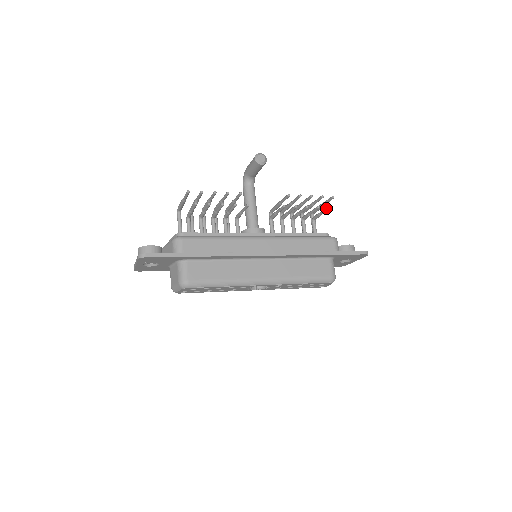
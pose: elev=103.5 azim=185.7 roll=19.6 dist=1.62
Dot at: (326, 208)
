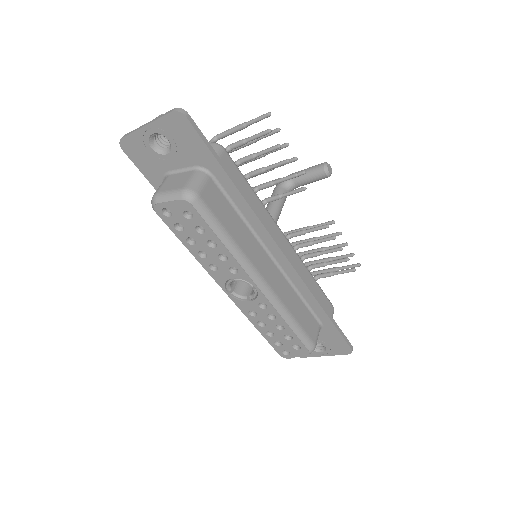
Dot at: occluded
